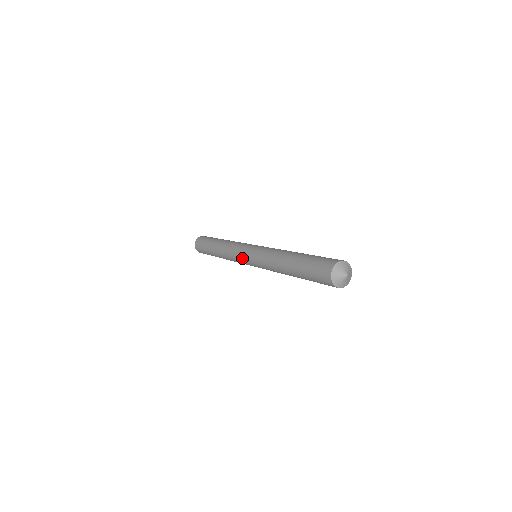
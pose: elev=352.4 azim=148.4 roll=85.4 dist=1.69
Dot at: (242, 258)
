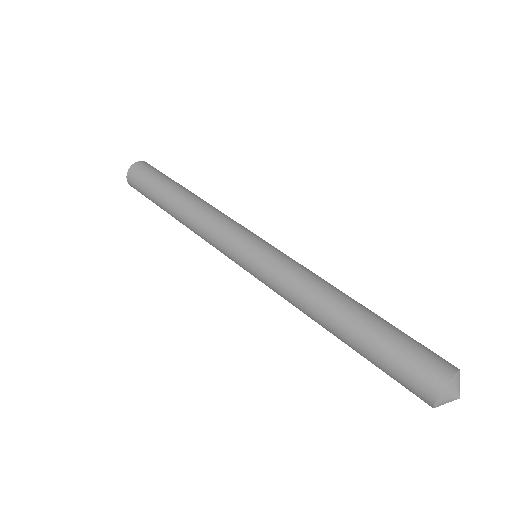
Dot at: (232, 256)
